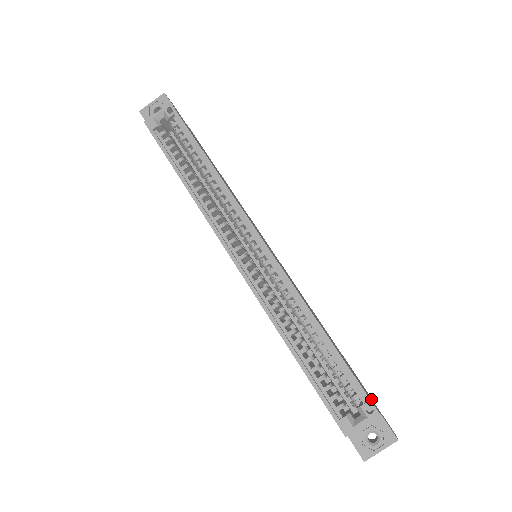
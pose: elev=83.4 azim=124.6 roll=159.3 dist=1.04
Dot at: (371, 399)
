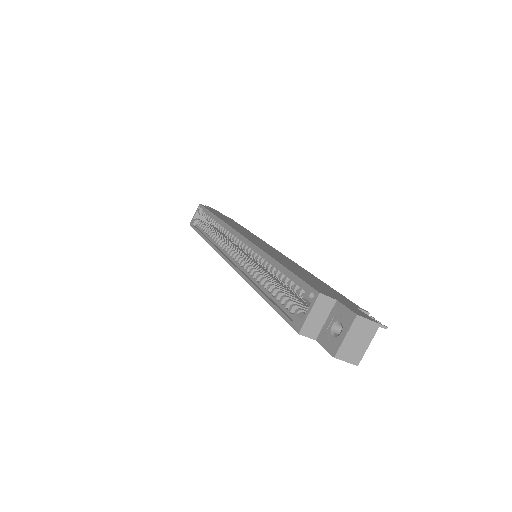
Dot at: (339, 299)
